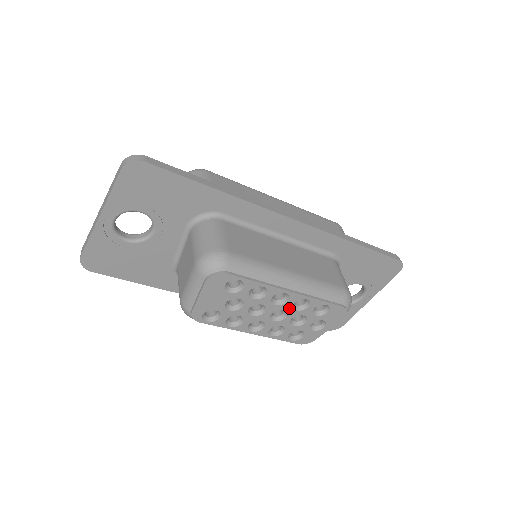
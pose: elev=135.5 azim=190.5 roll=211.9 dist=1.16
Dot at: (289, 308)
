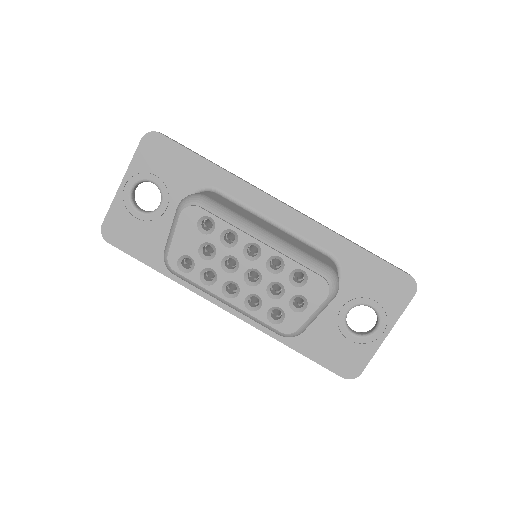
Dot at: (263, 268)
